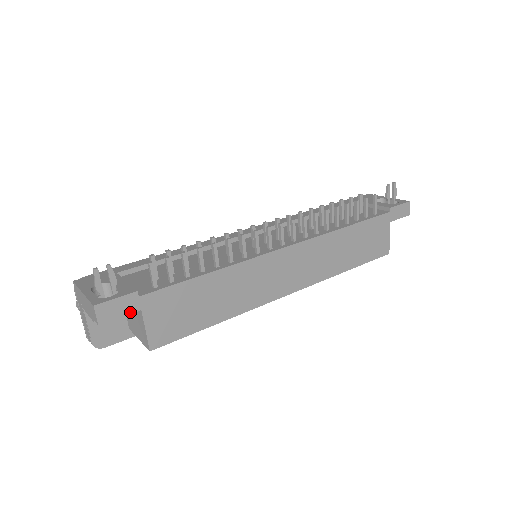
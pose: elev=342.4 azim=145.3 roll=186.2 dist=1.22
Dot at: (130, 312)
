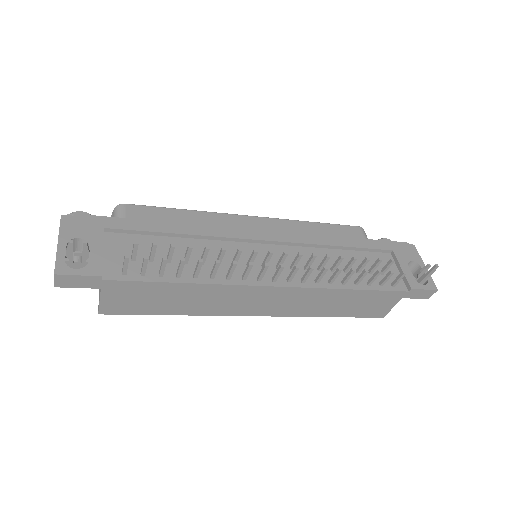
Dot at: (89, 287)
